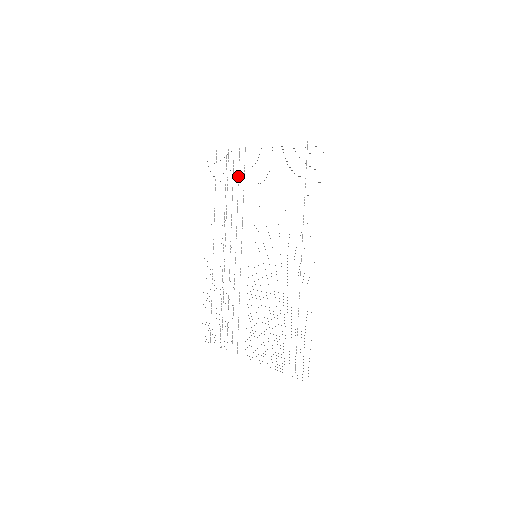
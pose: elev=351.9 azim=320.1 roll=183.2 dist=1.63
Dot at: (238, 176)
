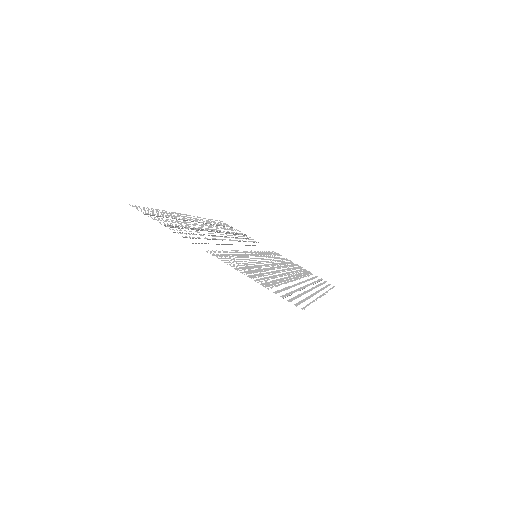
Dot at: occluded
